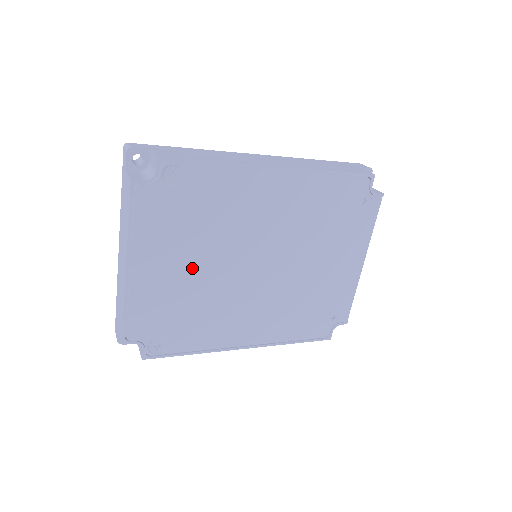
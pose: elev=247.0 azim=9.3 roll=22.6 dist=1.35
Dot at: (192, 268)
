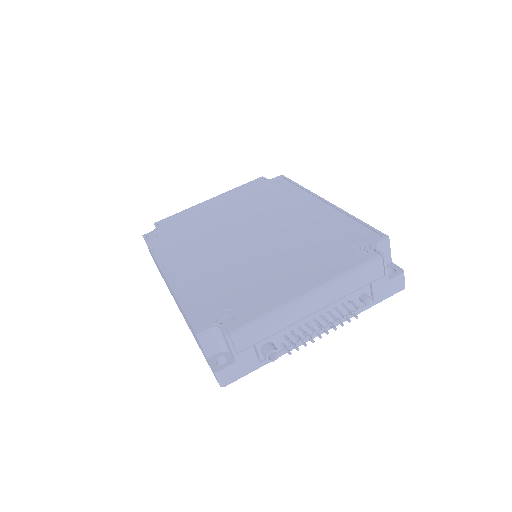
Dot at: (226, 215)
